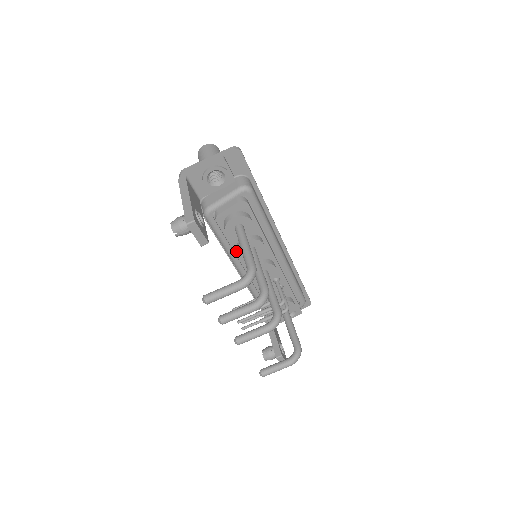
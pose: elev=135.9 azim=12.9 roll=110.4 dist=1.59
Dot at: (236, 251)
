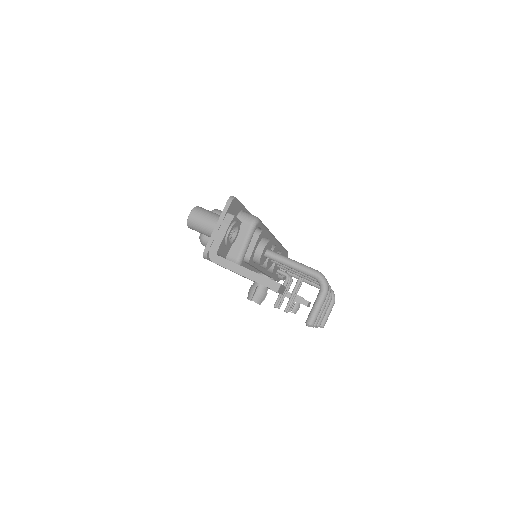
Dot at: (260, 268)
